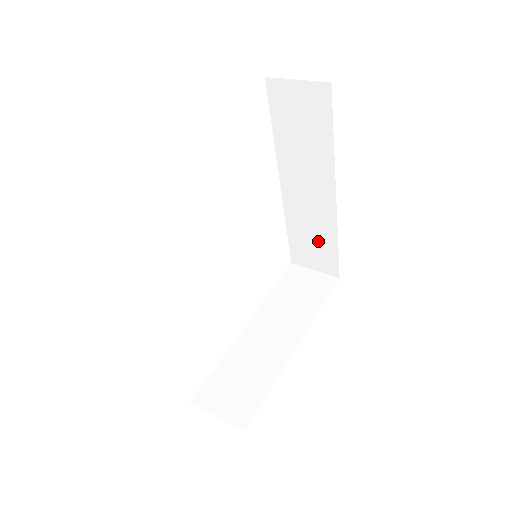
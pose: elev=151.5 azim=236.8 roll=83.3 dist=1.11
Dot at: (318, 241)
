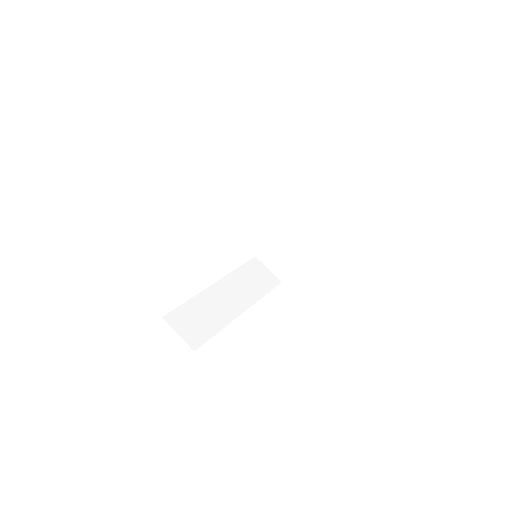
Dot at: occluded
